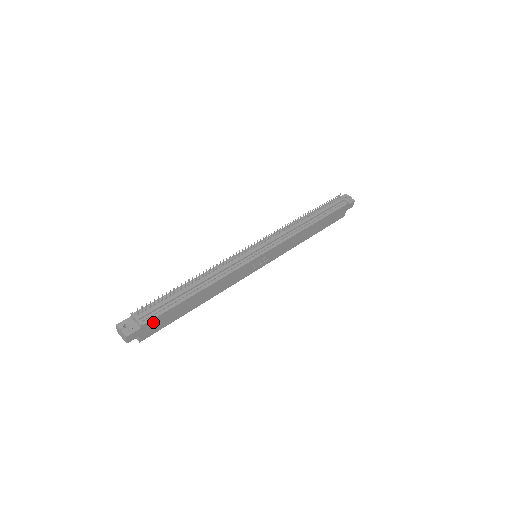
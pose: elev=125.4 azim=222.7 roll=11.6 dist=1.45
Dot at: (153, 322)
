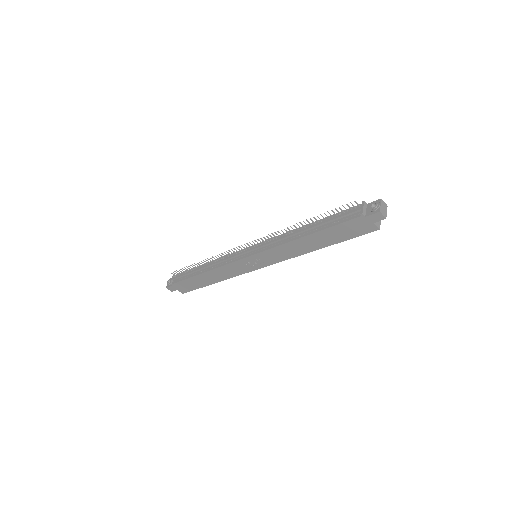
Dot at: (179, 284)
